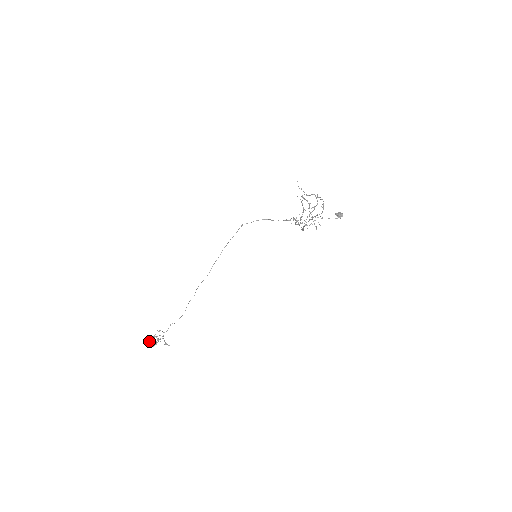
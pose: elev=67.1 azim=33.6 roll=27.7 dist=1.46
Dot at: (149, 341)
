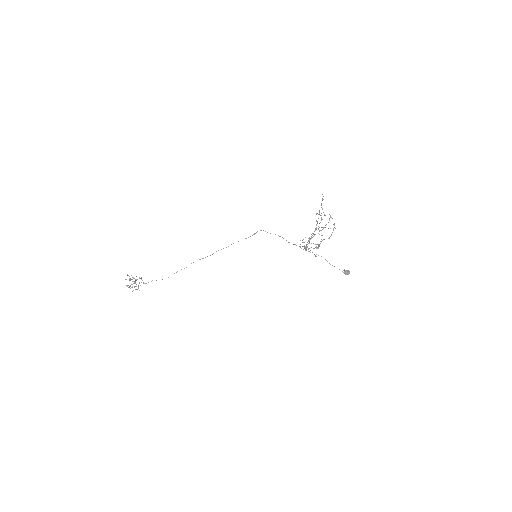
Dot at: occluded
